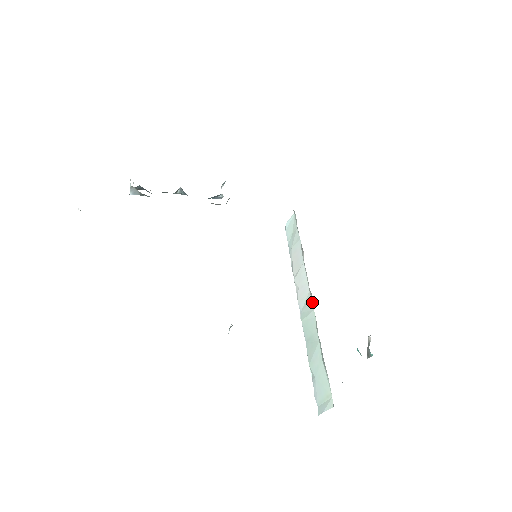
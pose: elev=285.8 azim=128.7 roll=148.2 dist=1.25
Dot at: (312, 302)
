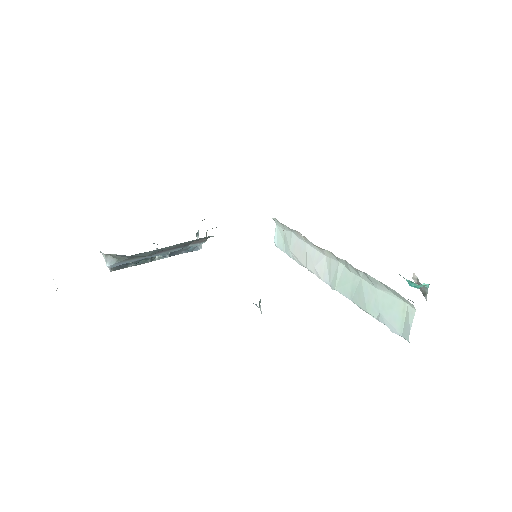
Dot at: (333, 258)
